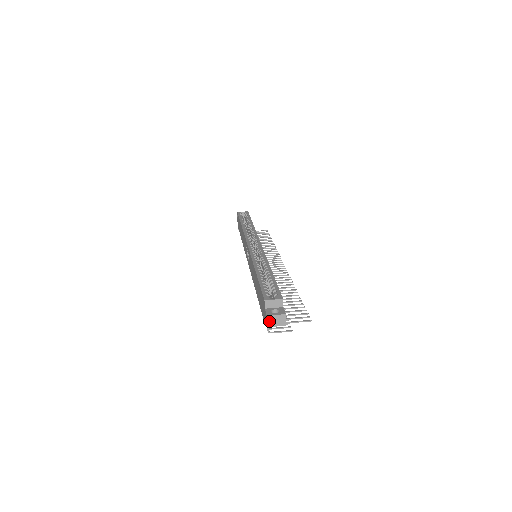
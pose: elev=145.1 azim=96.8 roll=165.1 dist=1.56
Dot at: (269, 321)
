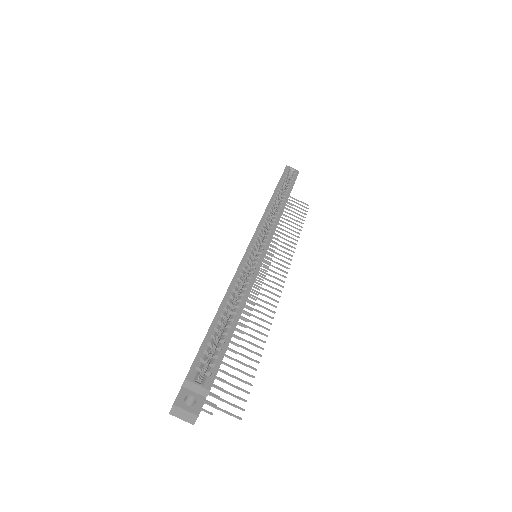
Dot at: (174, 410)
